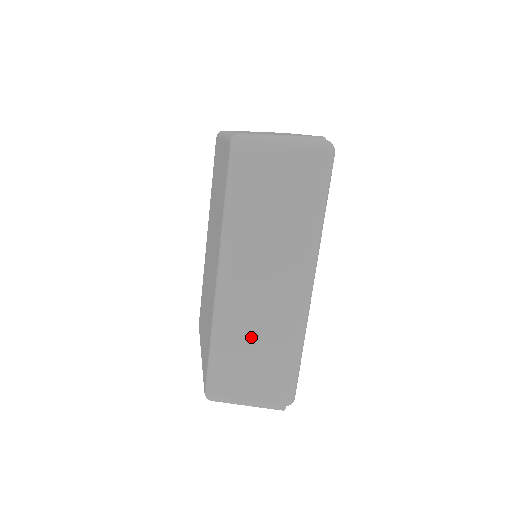
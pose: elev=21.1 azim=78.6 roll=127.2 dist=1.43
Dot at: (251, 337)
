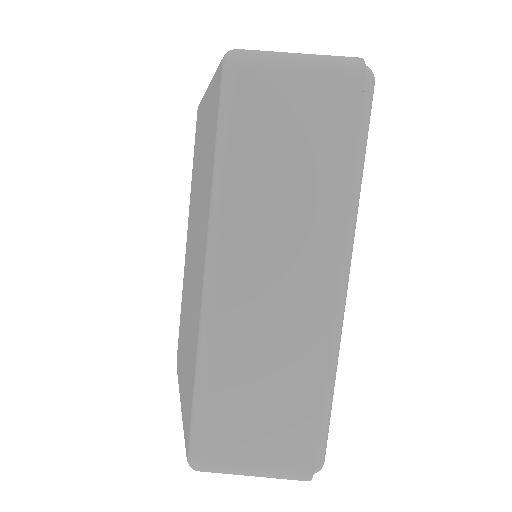
Dot at: (259, 364)
